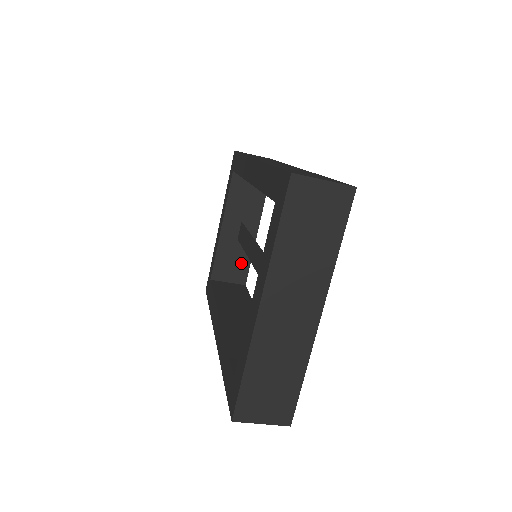
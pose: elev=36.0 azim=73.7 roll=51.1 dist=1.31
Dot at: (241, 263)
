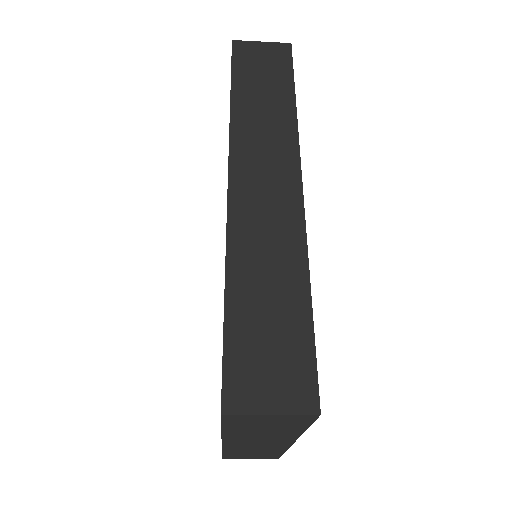
Dot at: occluded
